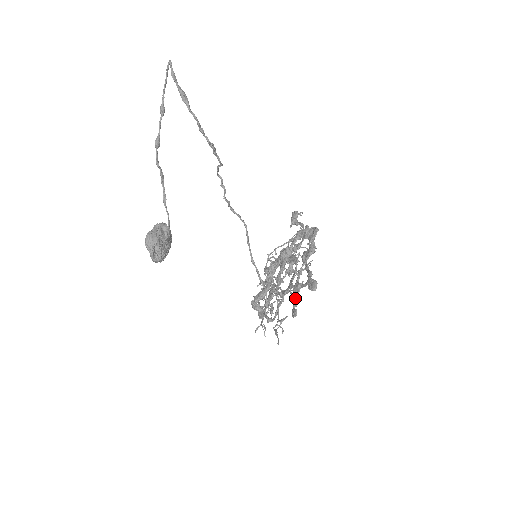
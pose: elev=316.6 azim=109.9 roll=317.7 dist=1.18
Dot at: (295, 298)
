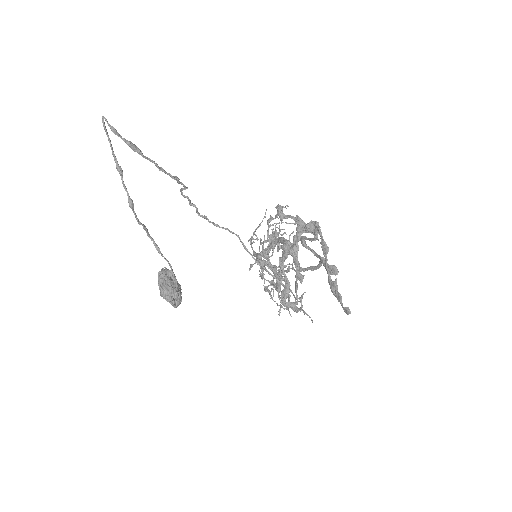
Dot at: (337, 296)
